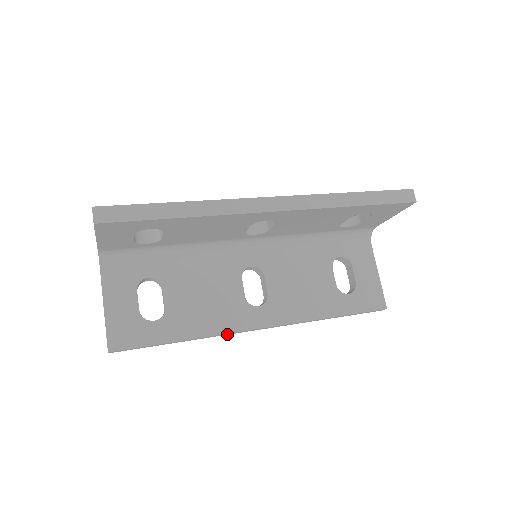
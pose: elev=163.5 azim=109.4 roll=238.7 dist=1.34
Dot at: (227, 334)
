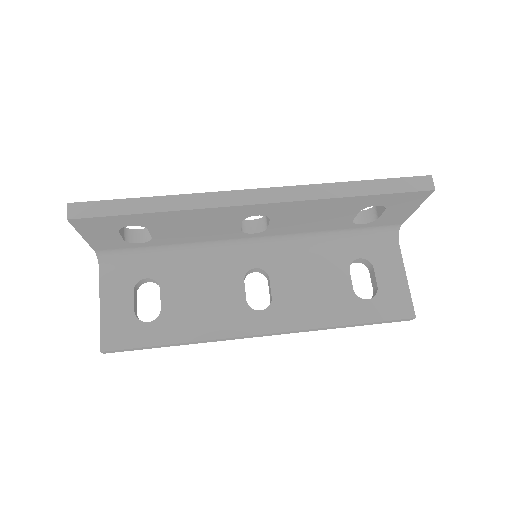
Dot at: (226, 339)
